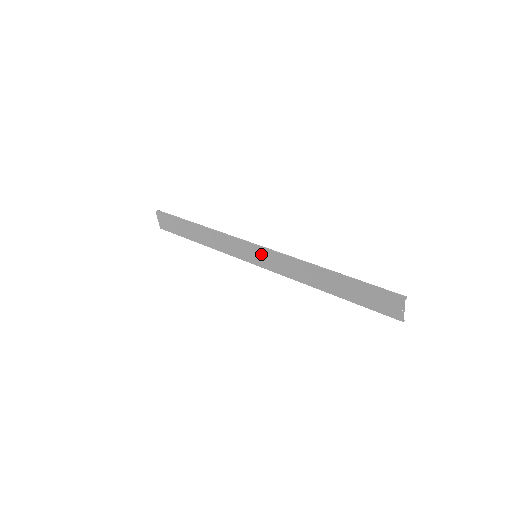
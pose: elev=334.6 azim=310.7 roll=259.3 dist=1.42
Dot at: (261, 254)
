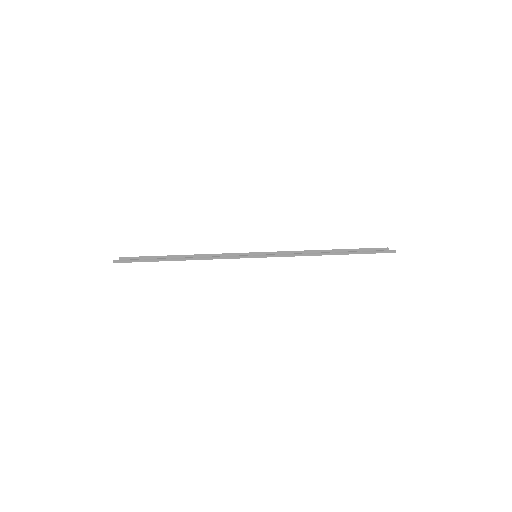
Dot at: occluded
